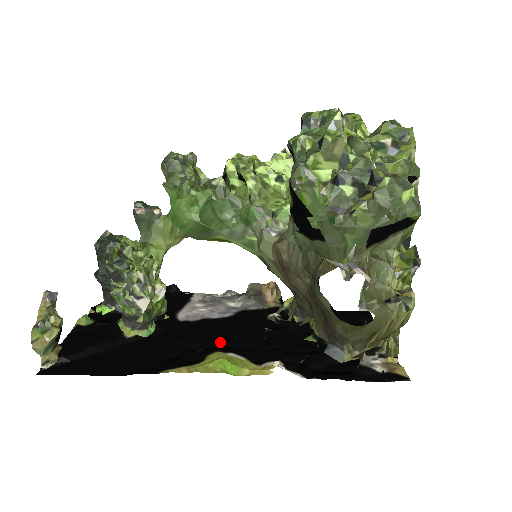
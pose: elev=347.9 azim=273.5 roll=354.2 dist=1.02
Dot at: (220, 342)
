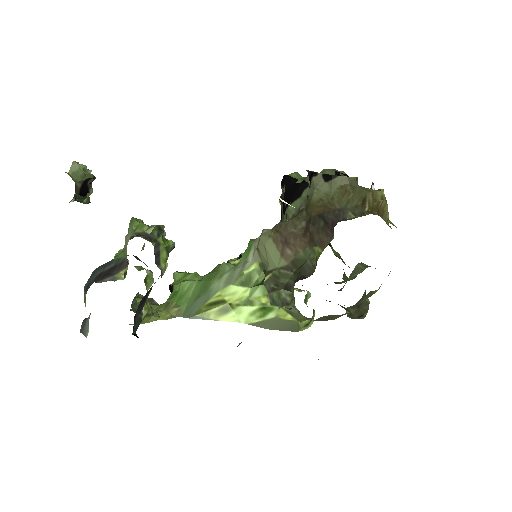
Dot at: occluded
